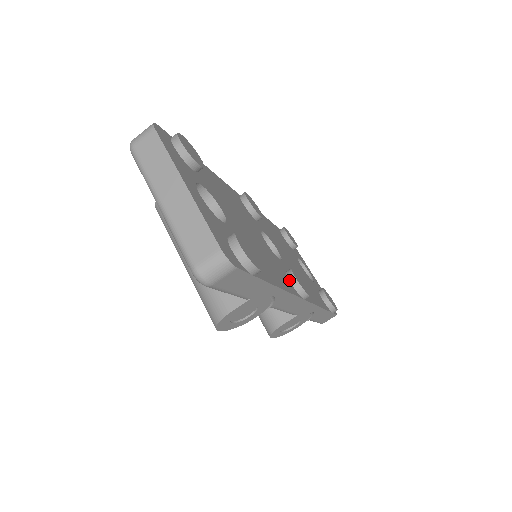
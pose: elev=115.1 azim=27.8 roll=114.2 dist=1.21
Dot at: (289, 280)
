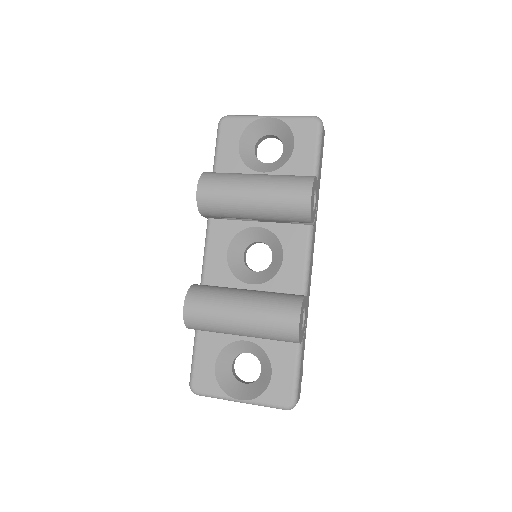
Dot at: occluded
